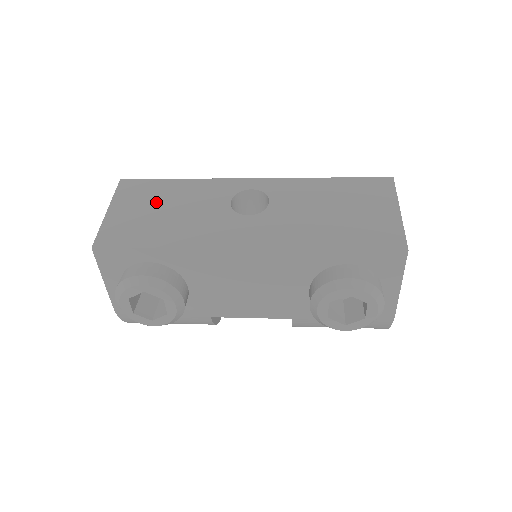
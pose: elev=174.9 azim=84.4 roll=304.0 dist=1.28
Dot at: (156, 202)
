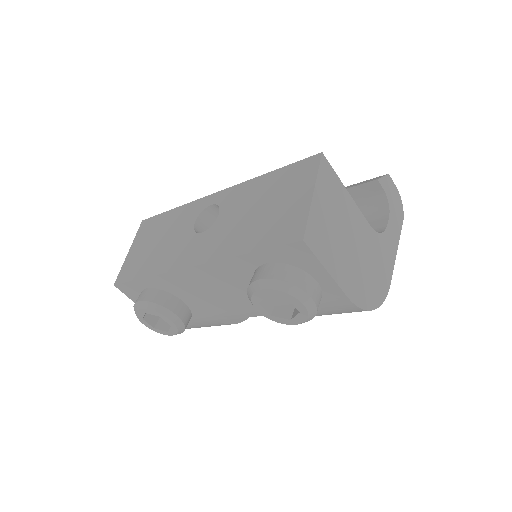
Dot at: (154, 236)
